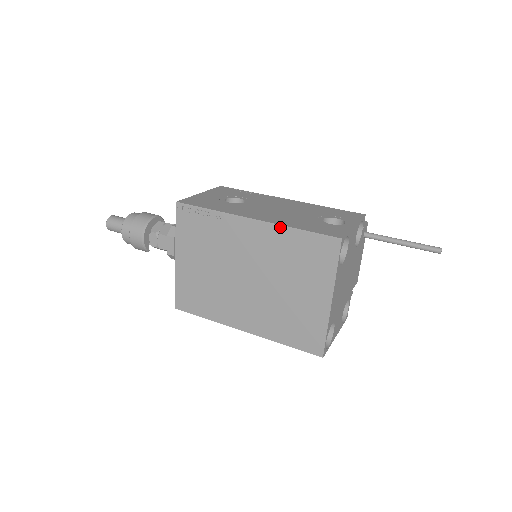
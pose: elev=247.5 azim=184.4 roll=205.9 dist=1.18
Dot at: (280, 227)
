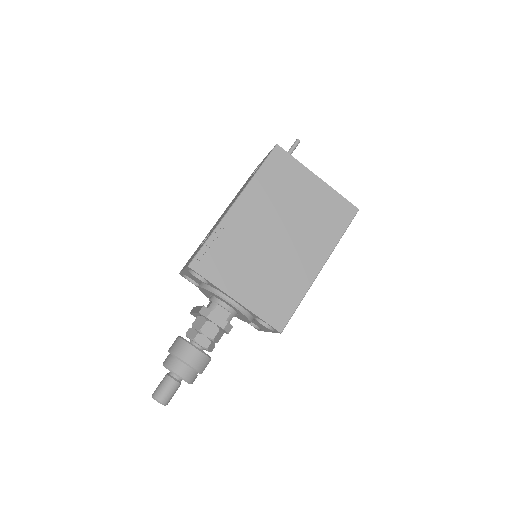
Dot at: (250, 183)
